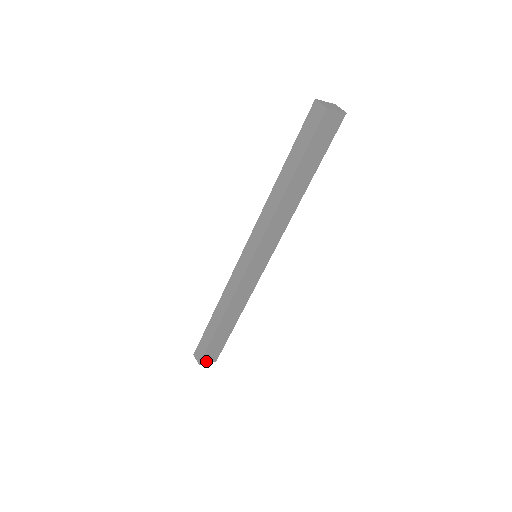
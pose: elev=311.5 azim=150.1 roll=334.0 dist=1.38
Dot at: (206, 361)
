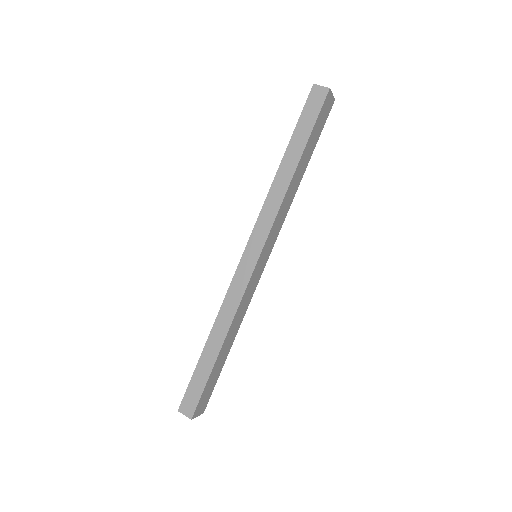
Dot at: (197, 413)
